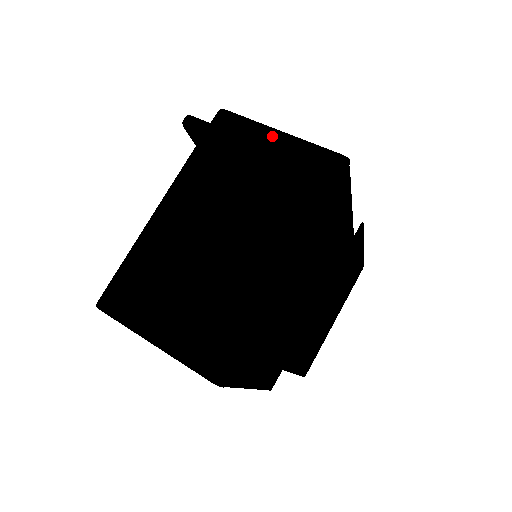
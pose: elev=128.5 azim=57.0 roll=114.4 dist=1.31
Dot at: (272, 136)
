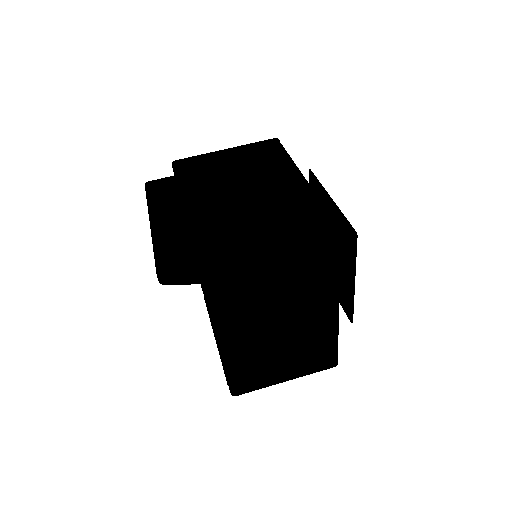
Dot at: (267, 256)
